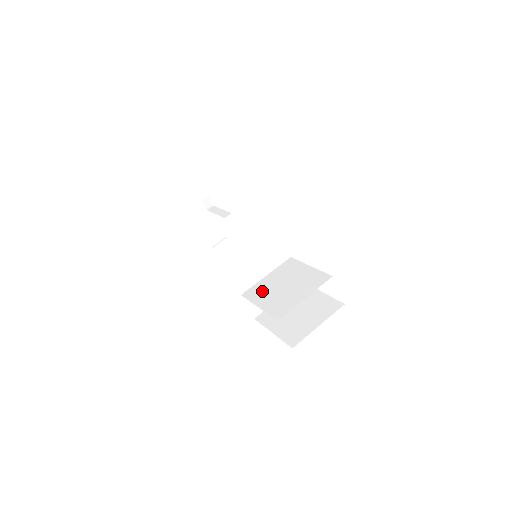
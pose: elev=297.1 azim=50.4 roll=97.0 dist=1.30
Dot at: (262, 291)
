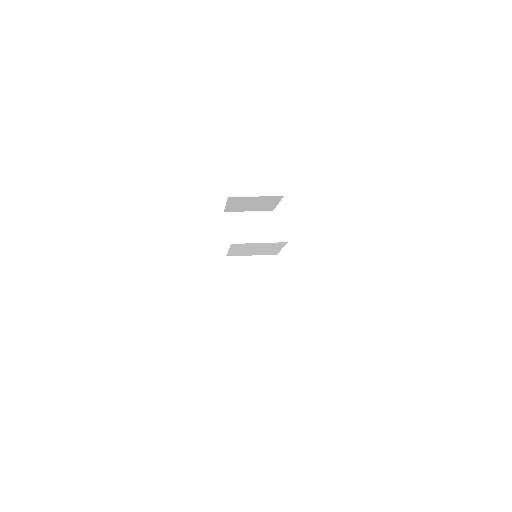
Dot at: (240, 253)
